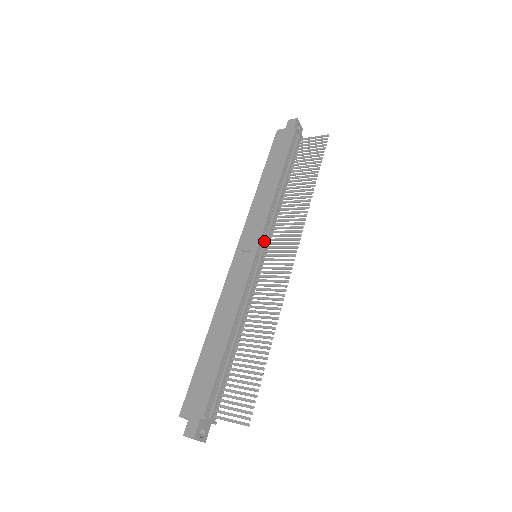
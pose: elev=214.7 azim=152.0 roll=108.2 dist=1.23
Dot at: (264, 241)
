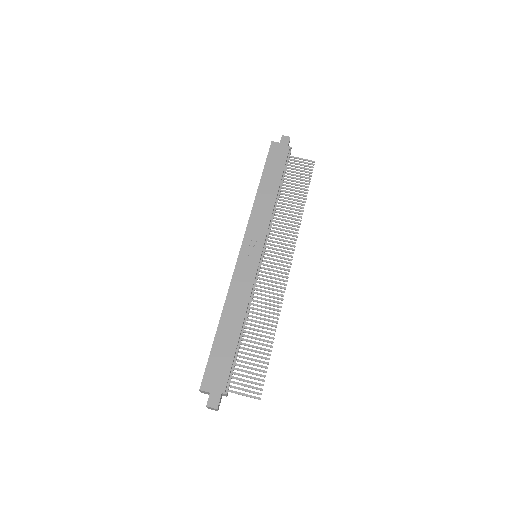
Dot at: (264, 245)
